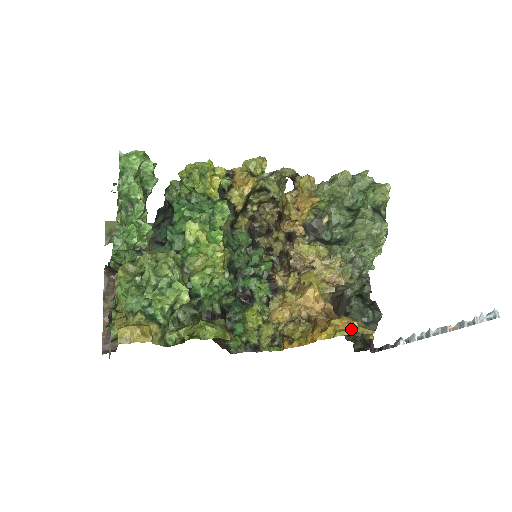
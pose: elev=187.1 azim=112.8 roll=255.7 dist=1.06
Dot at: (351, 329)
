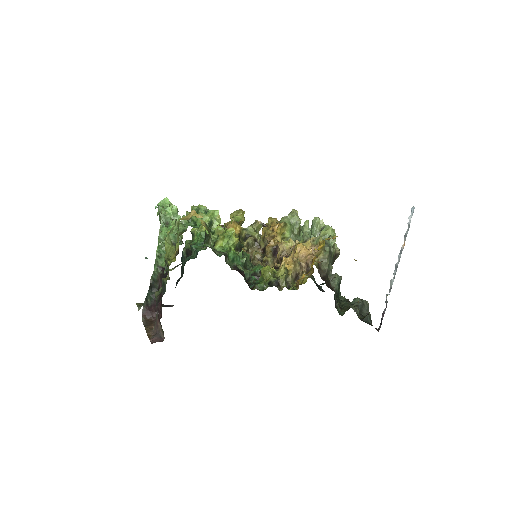
Dot at: (334, 238)
